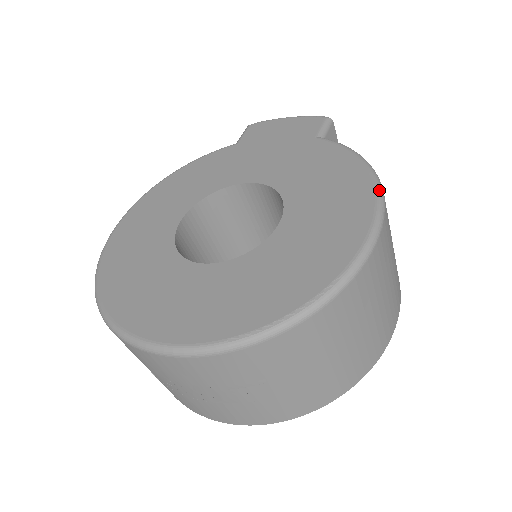
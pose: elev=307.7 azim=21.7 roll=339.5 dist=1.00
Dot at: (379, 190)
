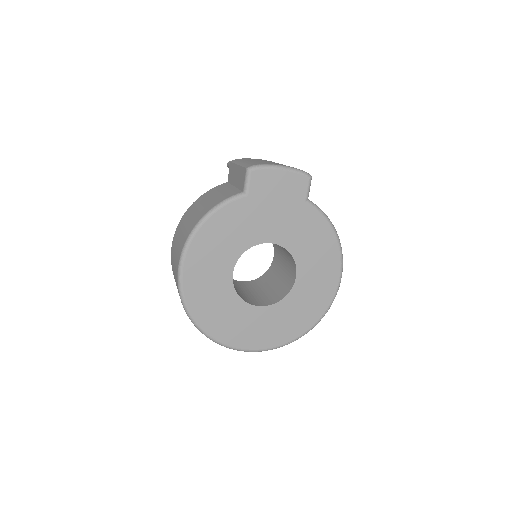
Dot at: (342, 256)
